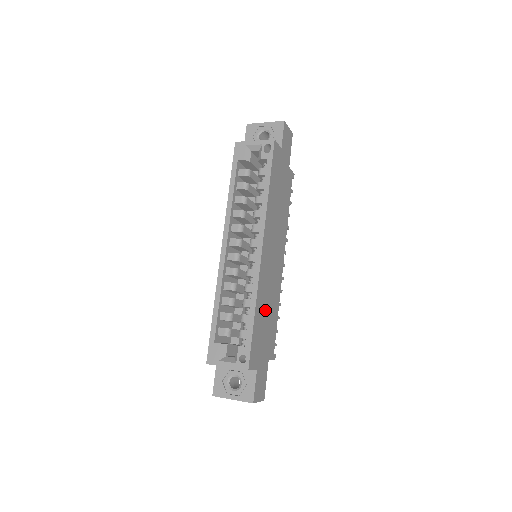
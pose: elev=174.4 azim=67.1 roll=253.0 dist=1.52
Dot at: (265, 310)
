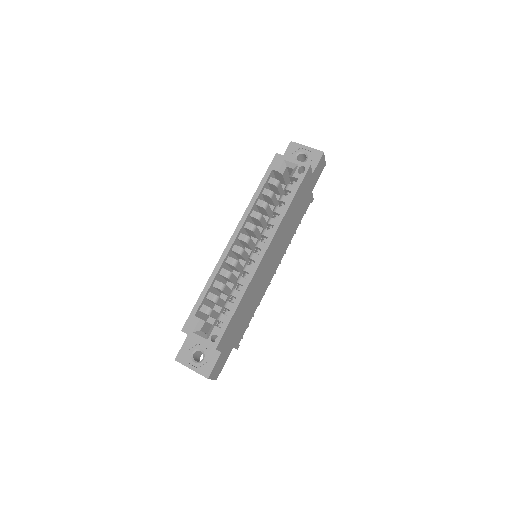
Dot at: (247, 304)
